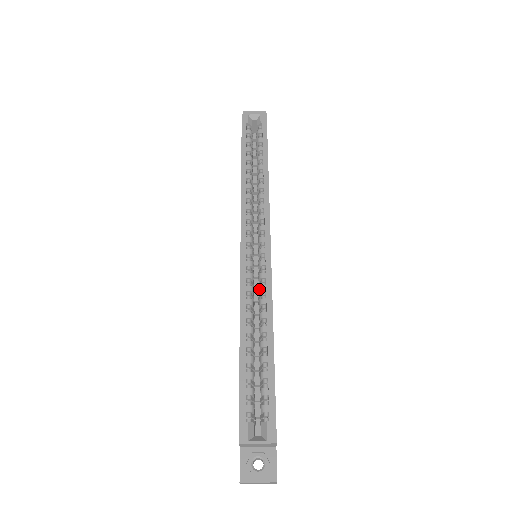
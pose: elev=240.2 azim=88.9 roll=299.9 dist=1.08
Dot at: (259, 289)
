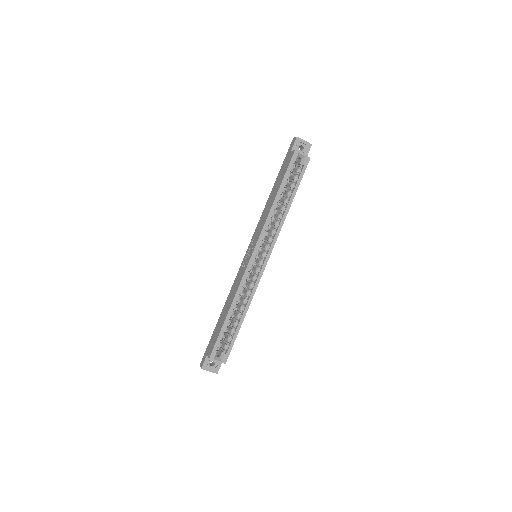
Dot at: (250, 285)
